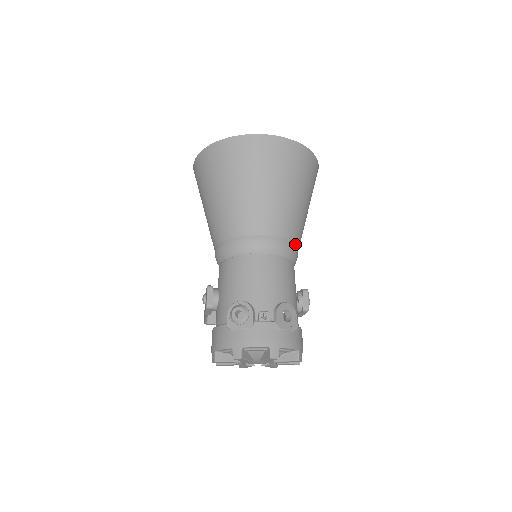
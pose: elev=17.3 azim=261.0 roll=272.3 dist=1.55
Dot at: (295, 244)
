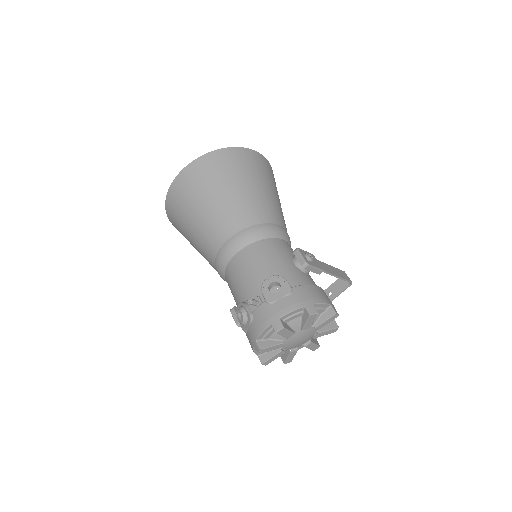
Dot at: (260, 224)
